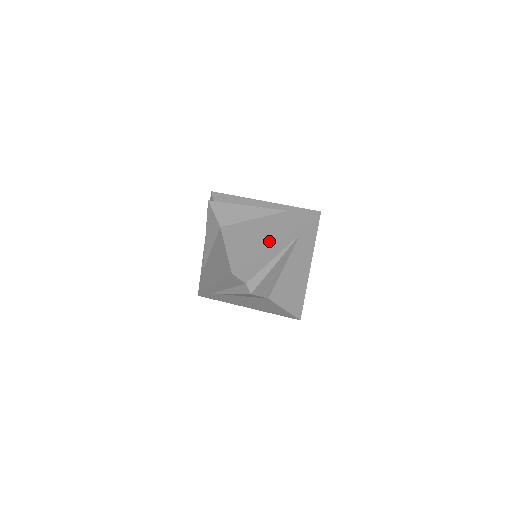
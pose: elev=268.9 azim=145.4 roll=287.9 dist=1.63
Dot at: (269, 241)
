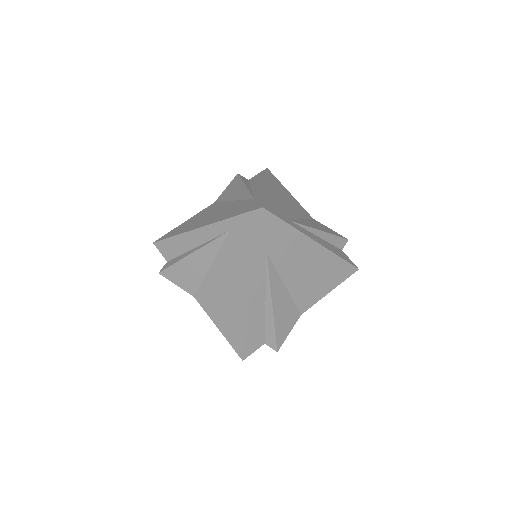
Dot at: (243, 296)
